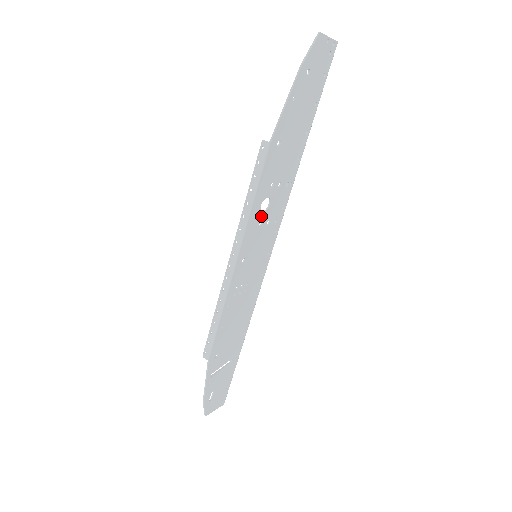
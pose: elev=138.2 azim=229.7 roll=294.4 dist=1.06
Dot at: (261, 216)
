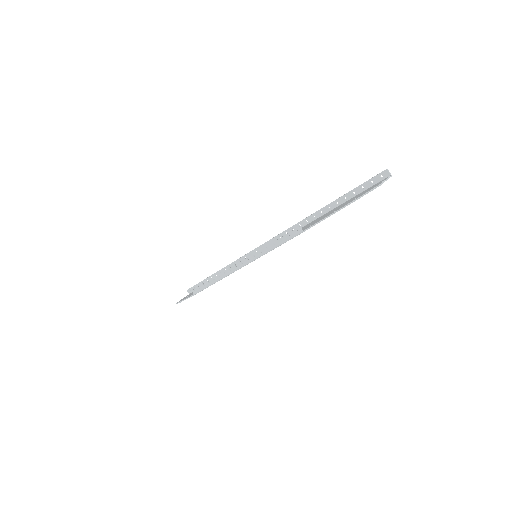
Dot at: occluded
